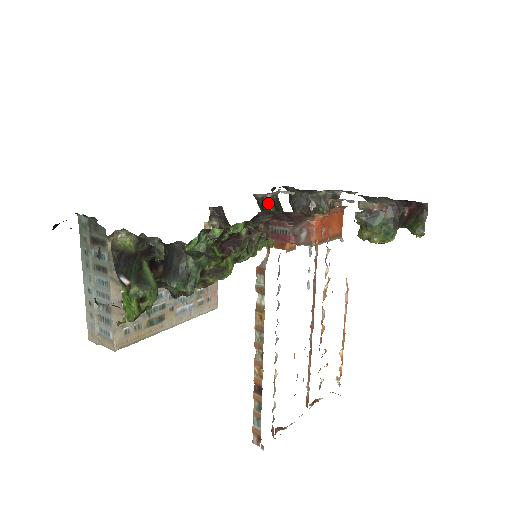
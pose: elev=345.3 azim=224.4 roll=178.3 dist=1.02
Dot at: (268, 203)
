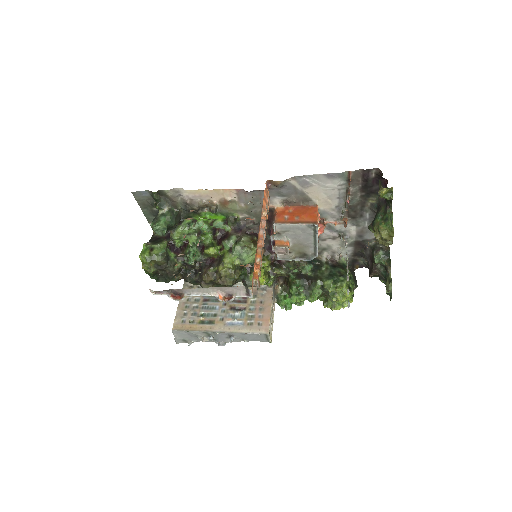
Dot at: (323, 262)
